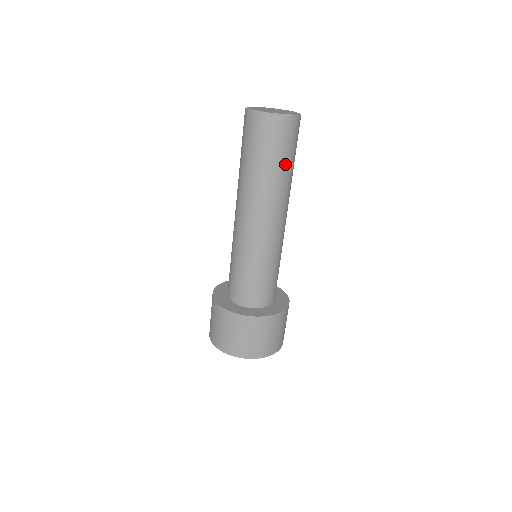
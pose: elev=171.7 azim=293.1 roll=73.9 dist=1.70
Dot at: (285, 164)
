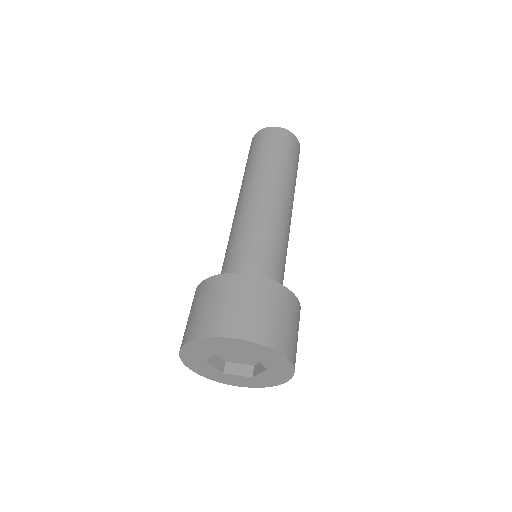
Dot at: (290, 162)
